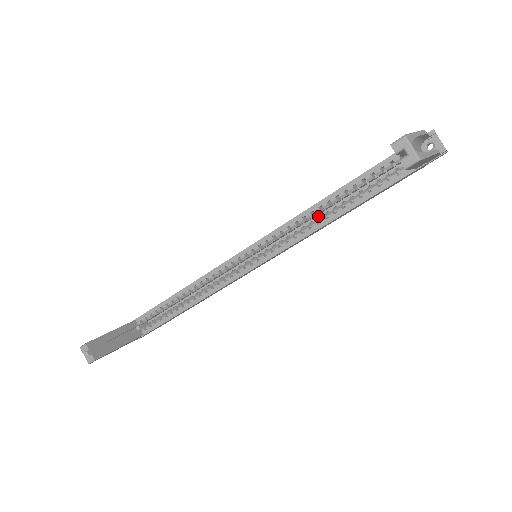
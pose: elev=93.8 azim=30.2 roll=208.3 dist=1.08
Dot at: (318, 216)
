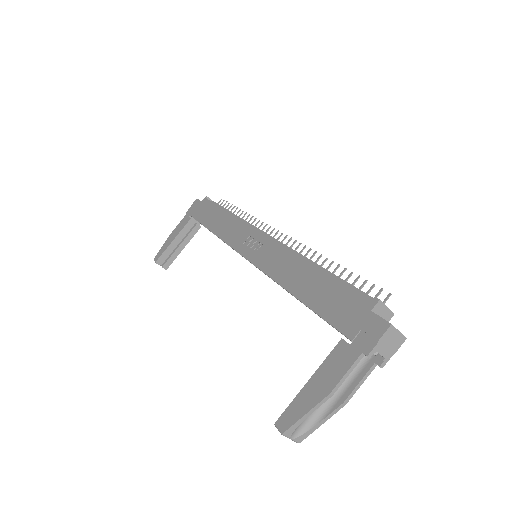
Dot at: occluded
